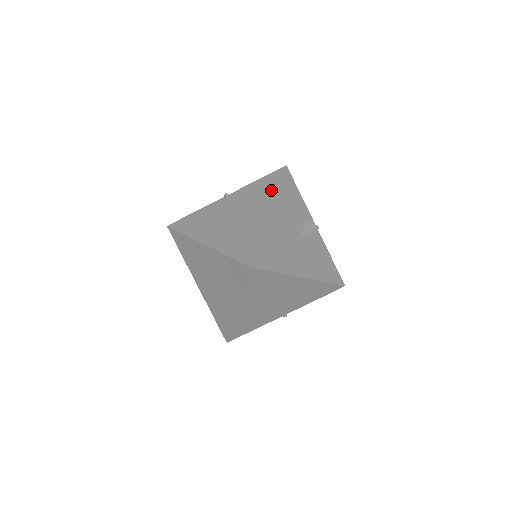
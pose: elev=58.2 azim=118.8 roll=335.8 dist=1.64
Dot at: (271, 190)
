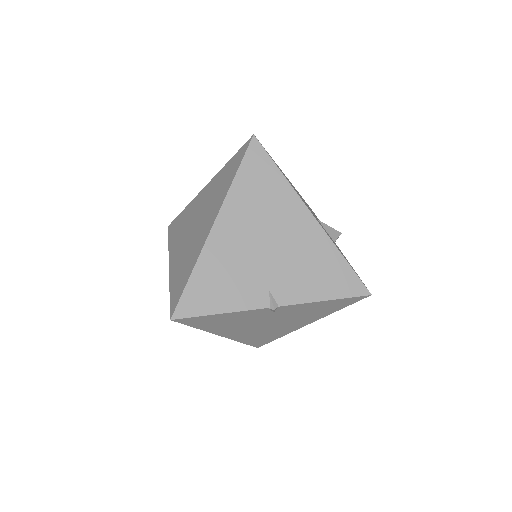
Dot at: occluded
